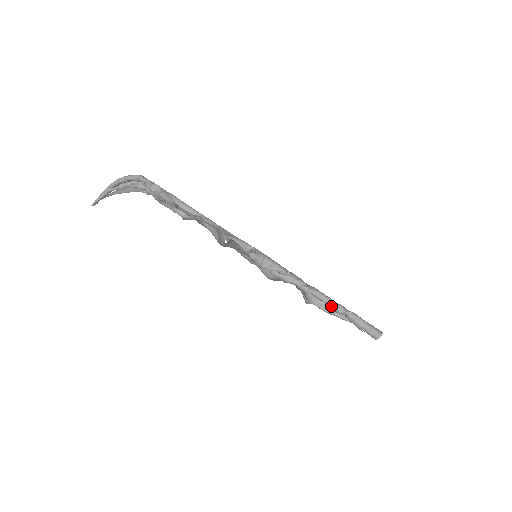
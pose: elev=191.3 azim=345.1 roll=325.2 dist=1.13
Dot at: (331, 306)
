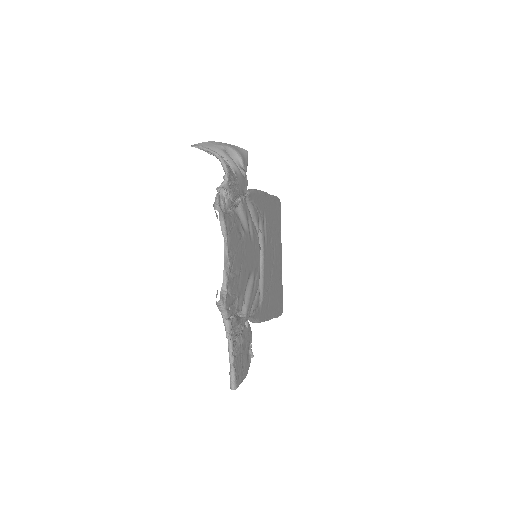
Dot at: (229, 354)
